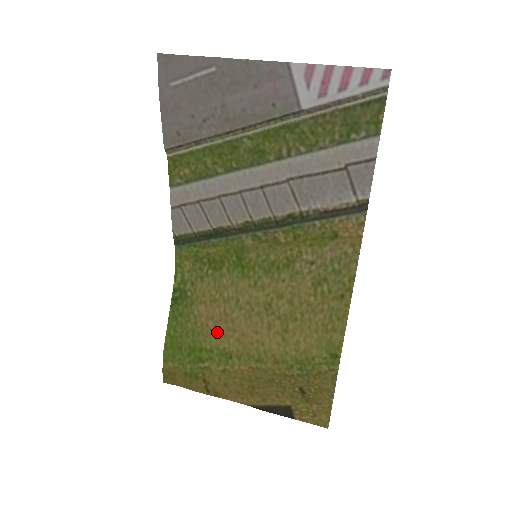
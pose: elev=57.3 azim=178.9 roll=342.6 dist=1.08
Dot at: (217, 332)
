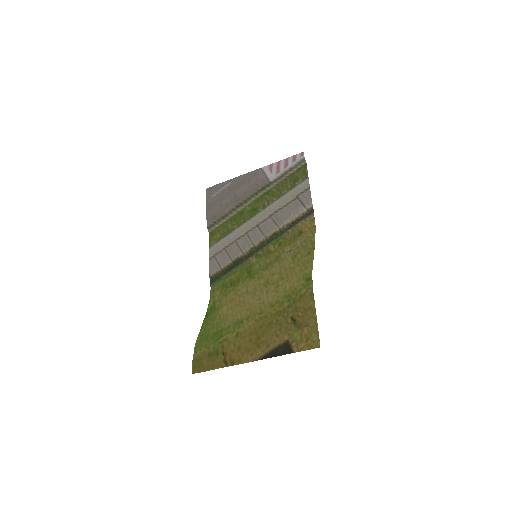
Dot at: (233, 313)
